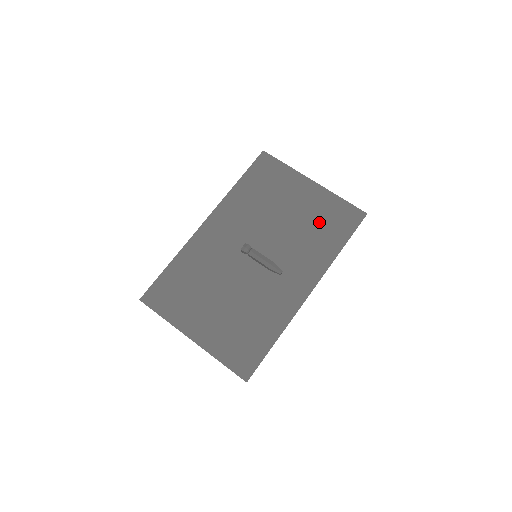
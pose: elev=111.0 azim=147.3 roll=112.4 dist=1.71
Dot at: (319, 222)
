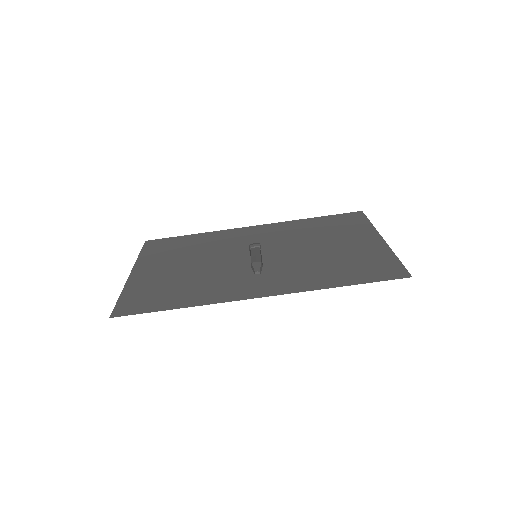
Dot at: (347, 261)
